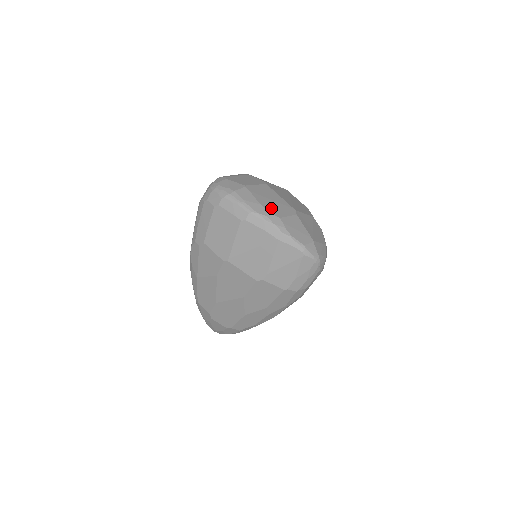
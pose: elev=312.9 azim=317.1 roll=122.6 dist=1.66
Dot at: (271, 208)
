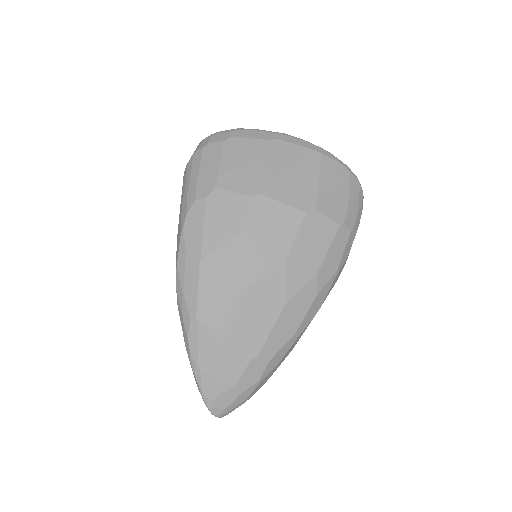
Dot at: occluded
